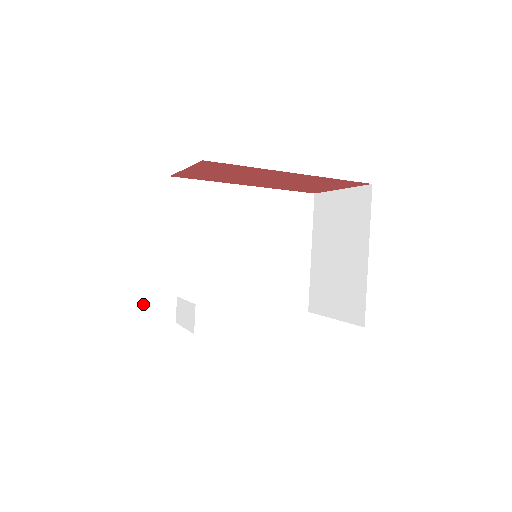
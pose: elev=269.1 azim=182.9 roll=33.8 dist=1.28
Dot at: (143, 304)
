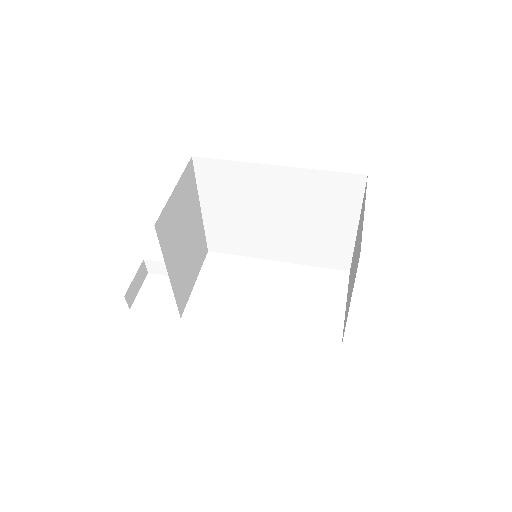
Dot at: occluded
